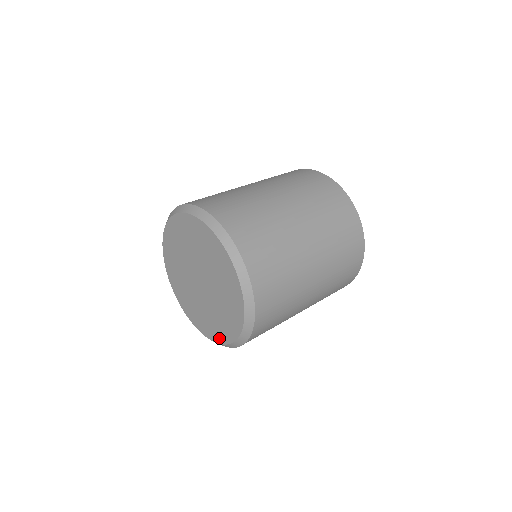
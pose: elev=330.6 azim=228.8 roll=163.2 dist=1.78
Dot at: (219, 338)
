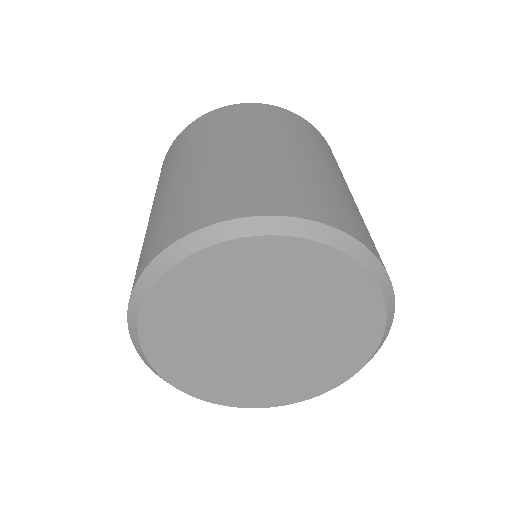
Dot at: (298, 396)
